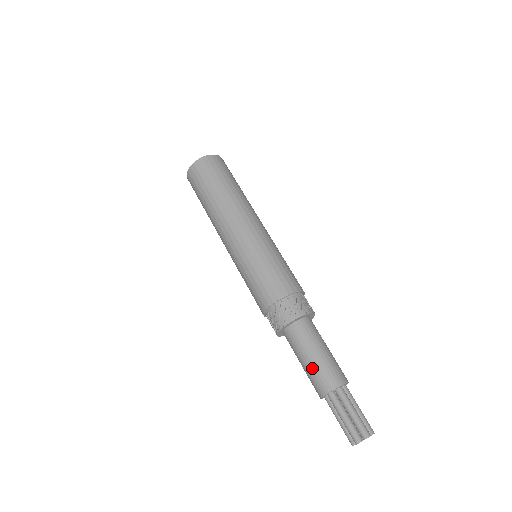
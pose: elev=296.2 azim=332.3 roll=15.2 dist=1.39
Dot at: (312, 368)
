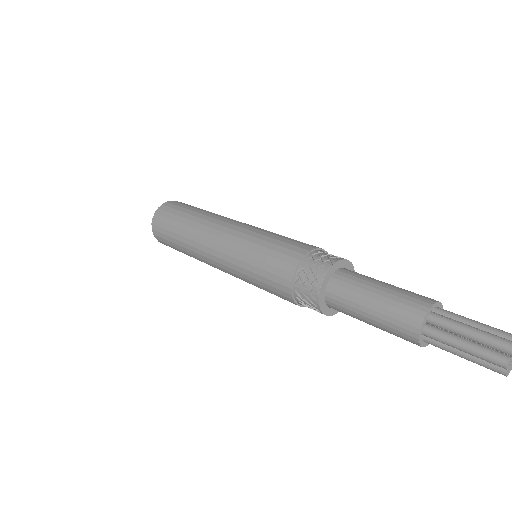
Dot at: (381, 317)
